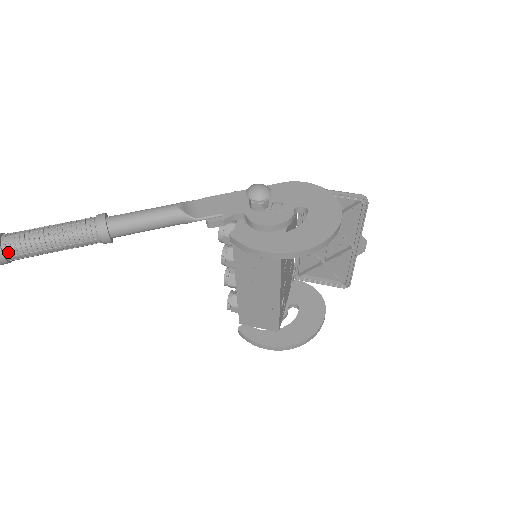
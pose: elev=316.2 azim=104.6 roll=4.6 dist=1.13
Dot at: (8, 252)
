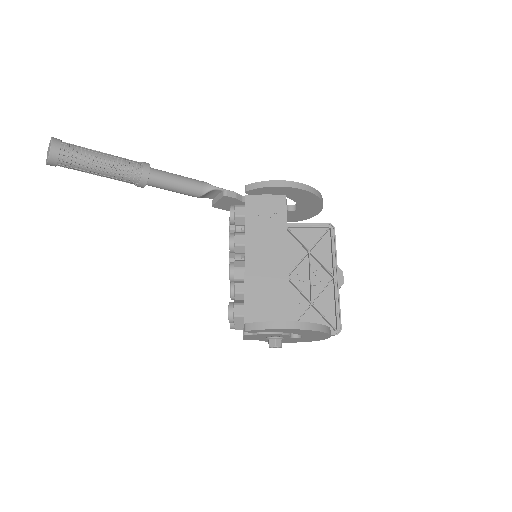
Dot at: (65, 145)
